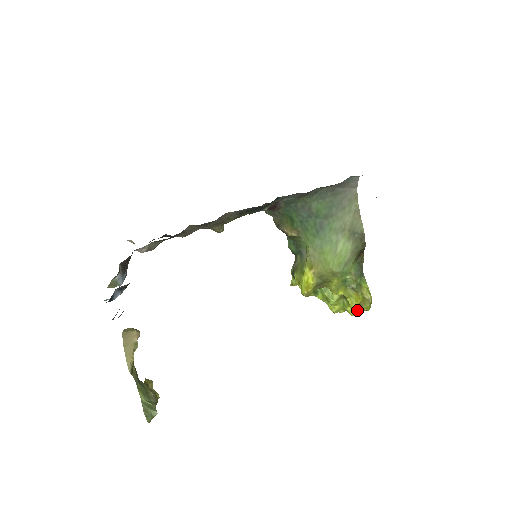
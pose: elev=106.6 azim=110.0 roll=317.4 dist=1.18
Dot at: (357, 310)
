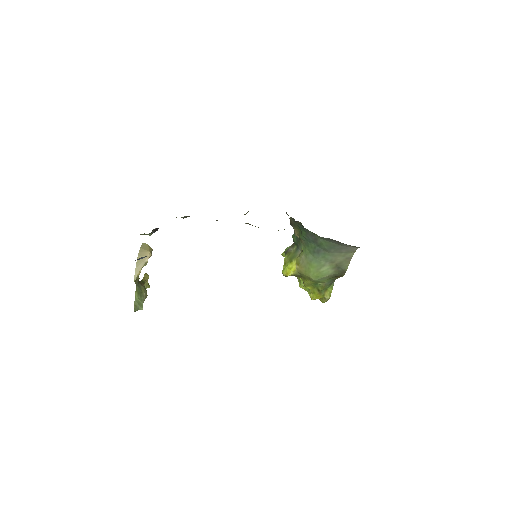
Dot at: occluded
